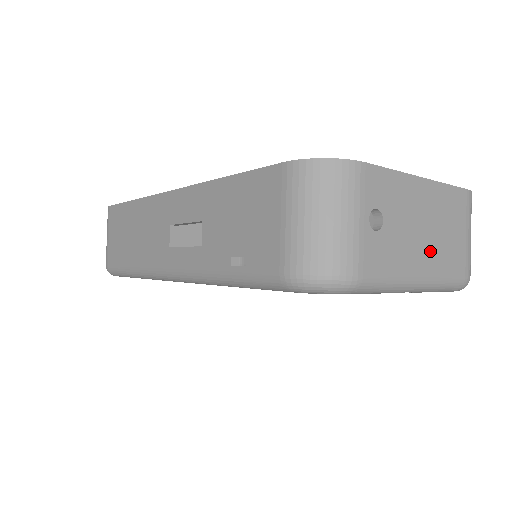
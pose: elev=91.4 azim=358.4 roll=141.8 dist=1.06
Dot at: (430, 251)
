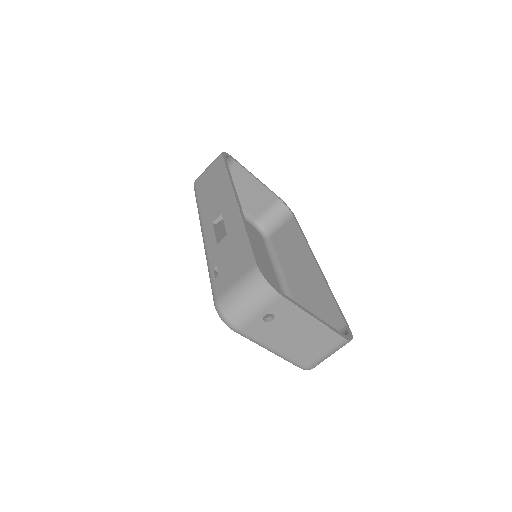
Dot at: (292, 345)
